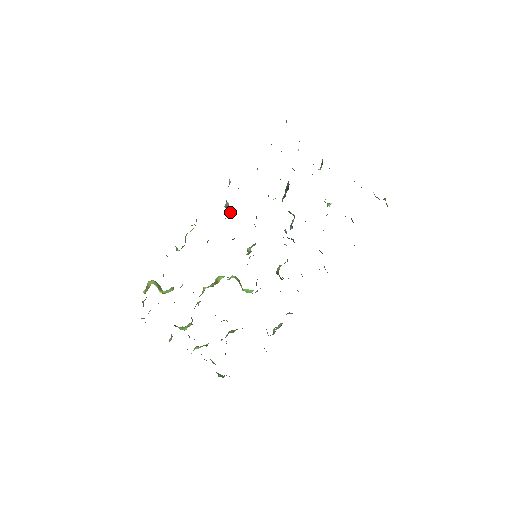
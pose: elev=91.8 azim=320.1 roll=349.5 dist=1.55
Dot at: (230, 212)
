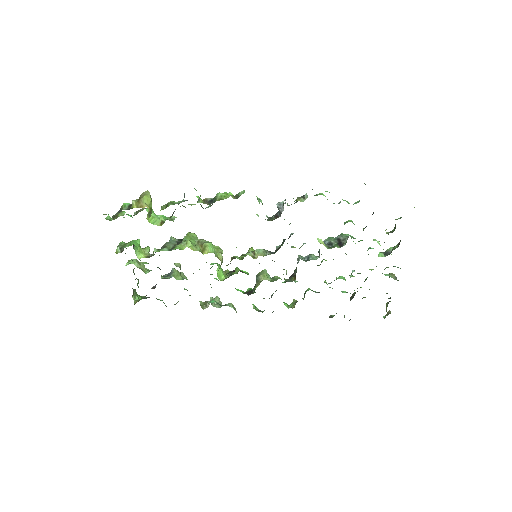
Dot at: (276, 215)
